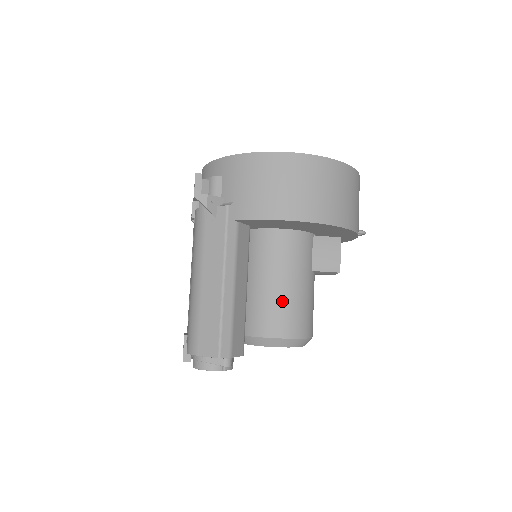
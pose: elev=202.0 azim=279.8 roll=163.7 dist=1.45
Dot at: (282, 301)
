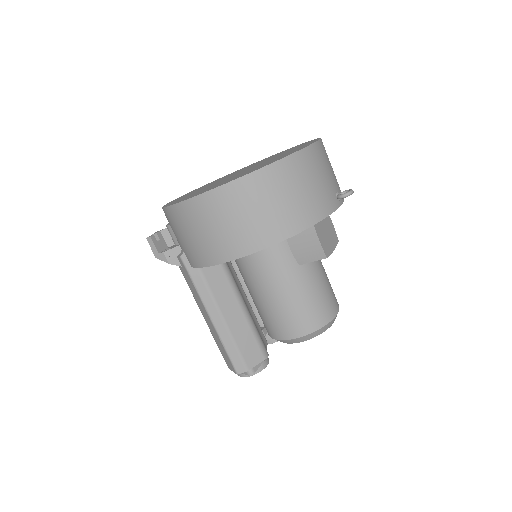
Dot at: (276, 309)
